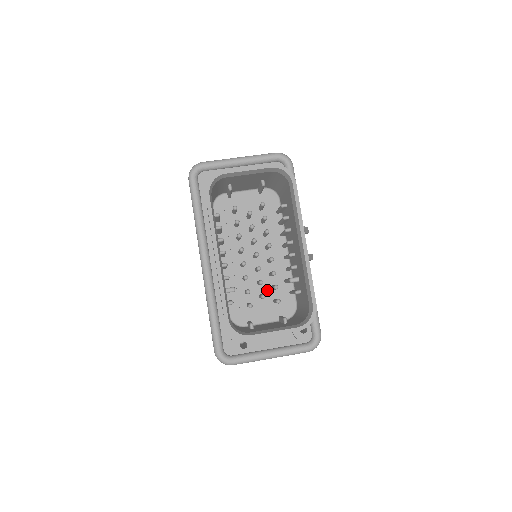
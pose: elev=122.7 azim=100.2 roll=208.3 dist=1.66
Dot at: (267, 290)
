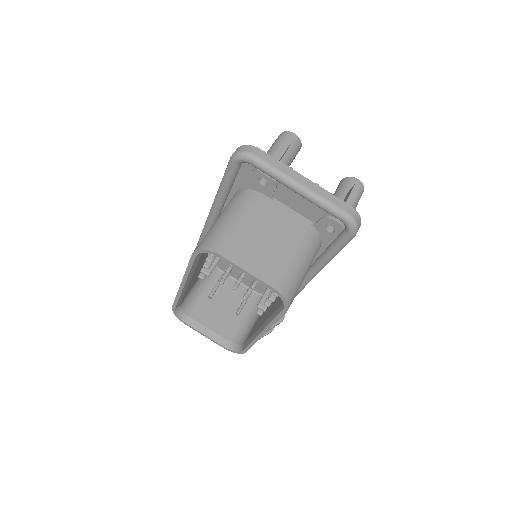
Dot at: occluded
